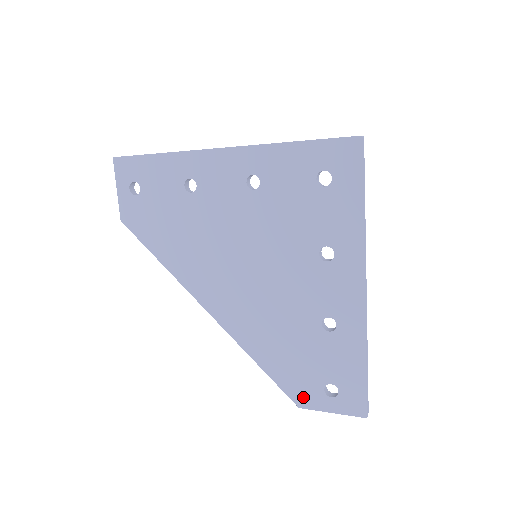
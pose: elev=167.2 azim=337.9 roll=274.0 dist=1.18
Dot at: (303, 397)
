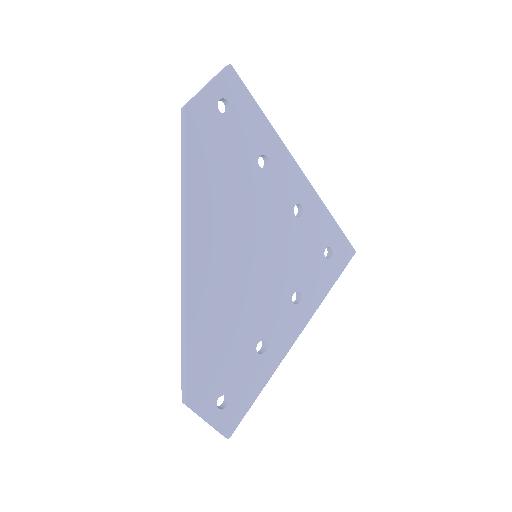
Dot at: (198, 396)
